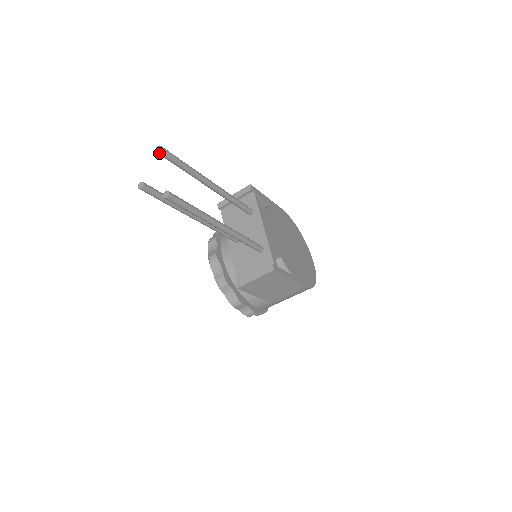
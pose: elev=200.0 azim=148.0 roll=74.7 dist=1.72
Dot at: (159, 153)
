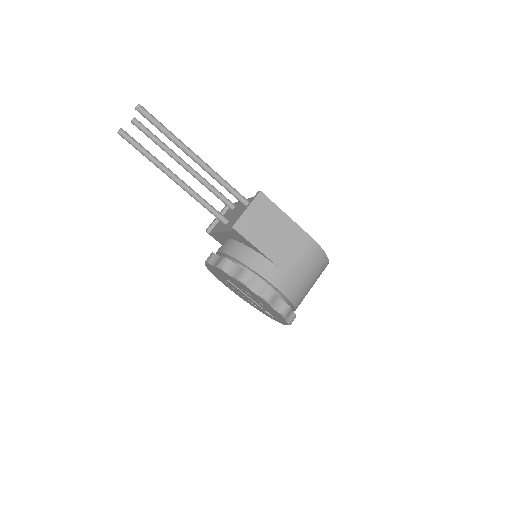
Dot at: (133, 121)
